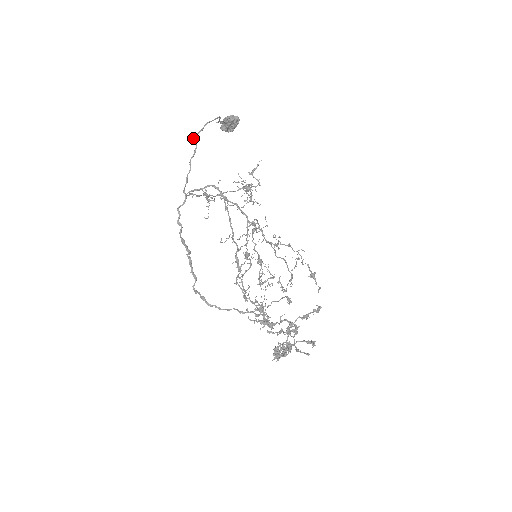
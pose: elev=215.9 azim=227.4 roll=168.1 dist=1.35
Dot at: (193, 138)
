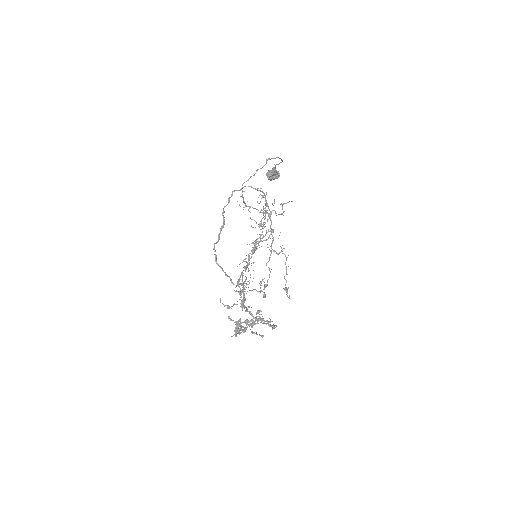
Dot at: (267, 159)
